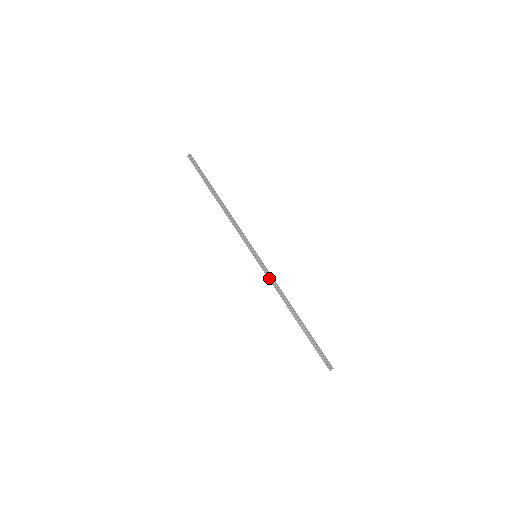
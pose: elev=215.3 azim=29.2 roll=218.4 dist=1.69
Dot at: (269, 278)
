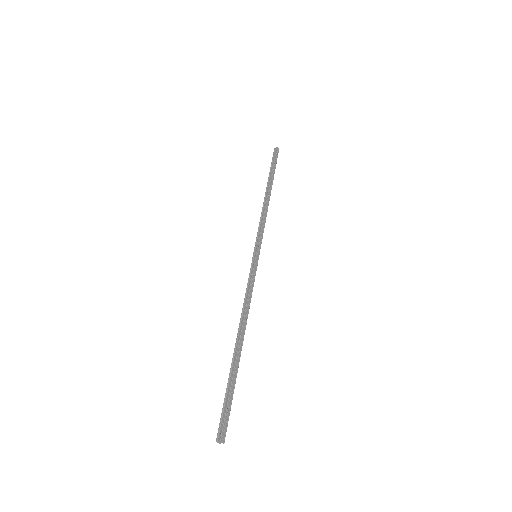
Dot at: (249, 284)
